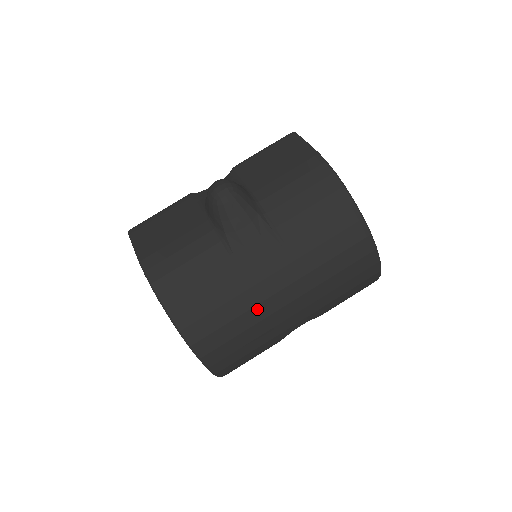
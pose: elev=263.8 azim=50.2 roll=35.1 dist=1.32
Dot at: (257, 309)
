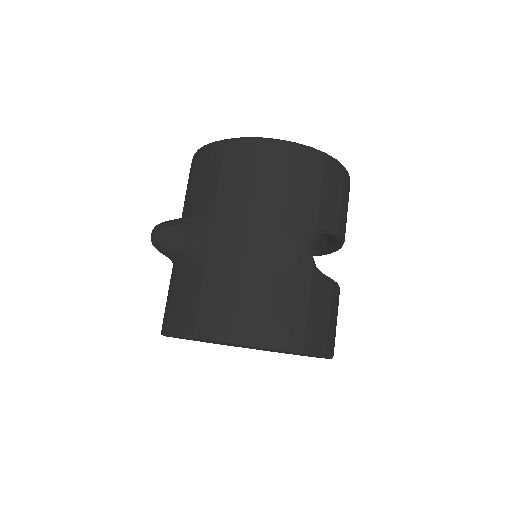
Dot at: (244, 265)
